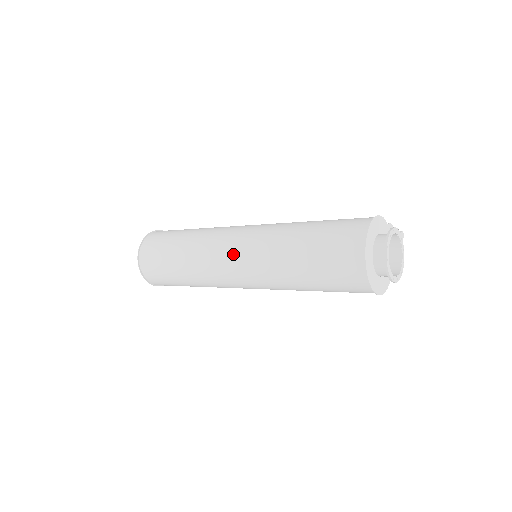
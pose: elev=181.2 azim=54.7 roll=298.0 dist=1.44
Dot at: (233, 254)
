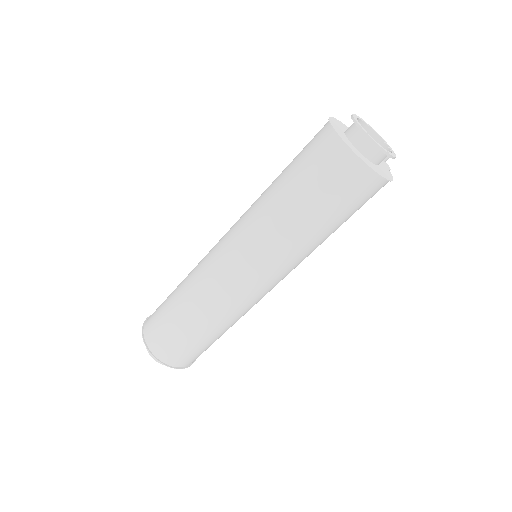
Dot at: (223, 241)
